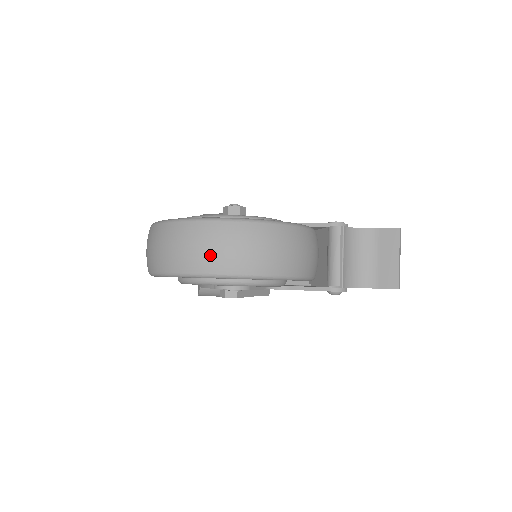
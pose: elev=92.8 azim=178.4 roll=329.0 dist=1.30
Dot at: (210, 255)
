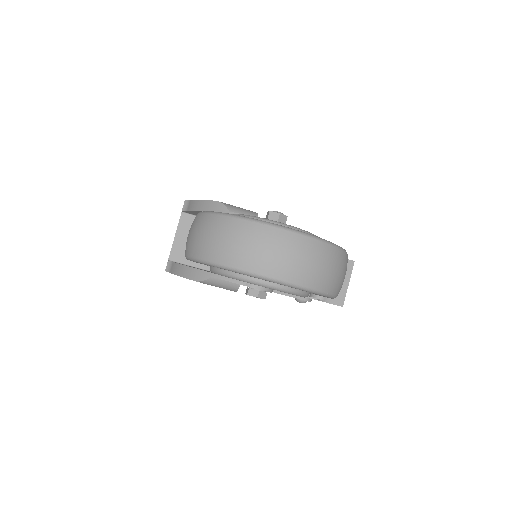
Dot at: (315, 272)
